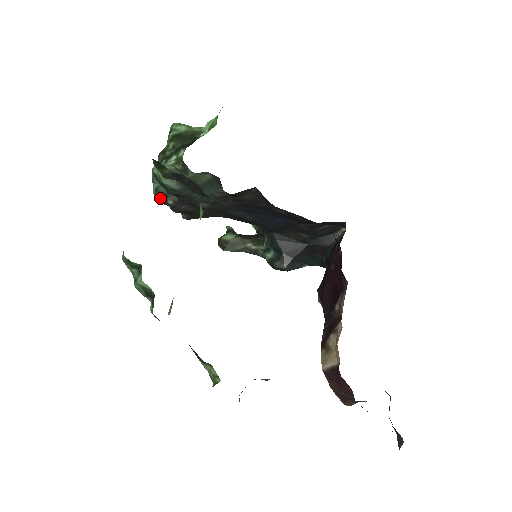
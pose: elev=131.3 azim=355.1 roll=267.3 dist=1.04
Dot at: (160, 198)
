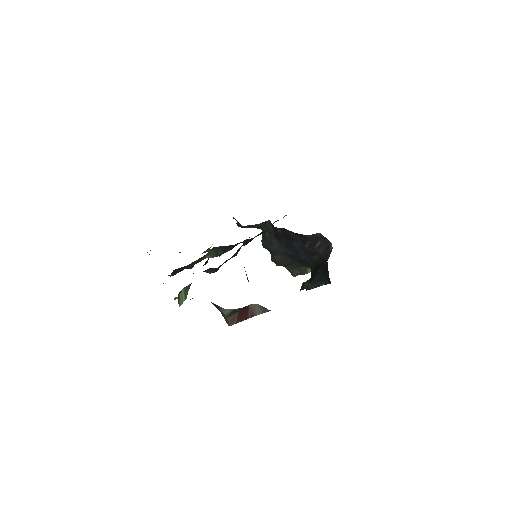
Dot at: (271, 258)
